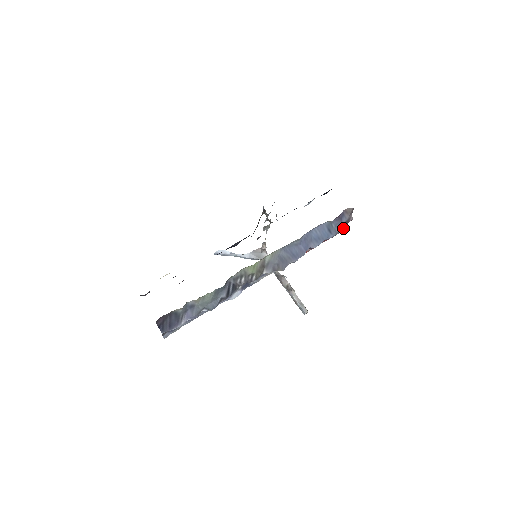
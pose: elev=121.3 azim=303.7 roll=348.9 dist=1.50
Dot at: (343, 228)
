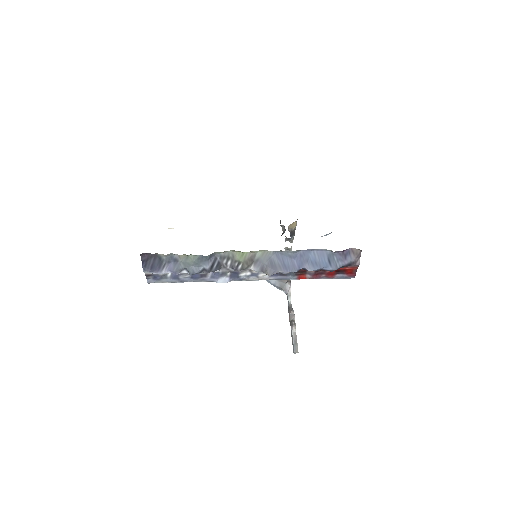
Dot at: (352, 274)
